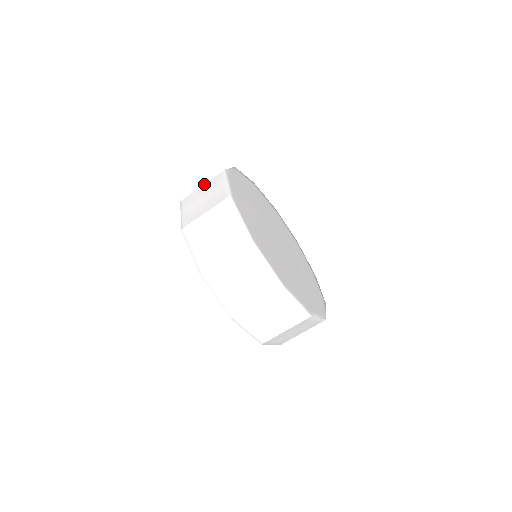
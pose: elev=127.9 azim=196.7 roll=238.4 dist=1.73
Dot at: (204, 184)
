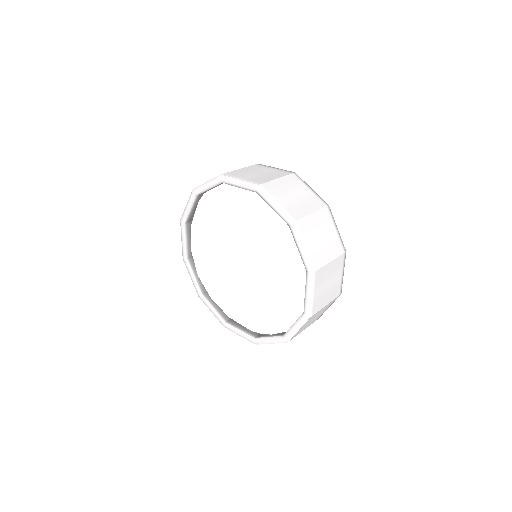
Dot at: (242, 168)
